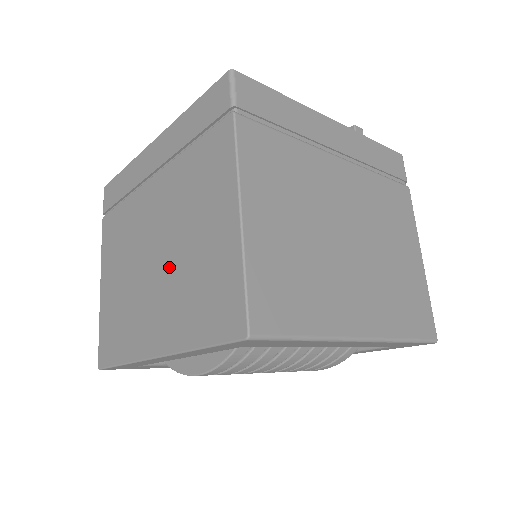
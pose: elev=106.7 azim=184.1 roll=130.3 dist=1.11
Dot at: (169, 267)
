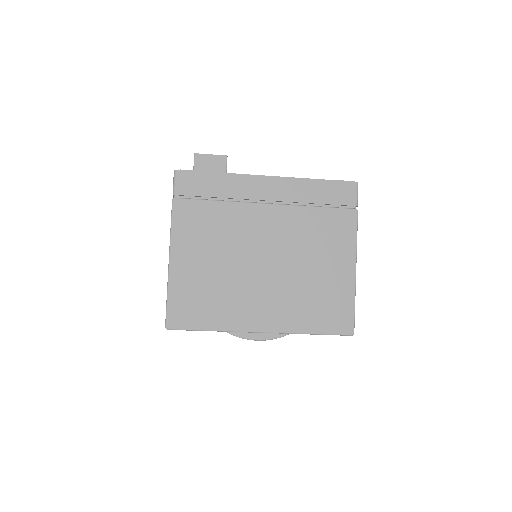
Dot at: (284, 278)
